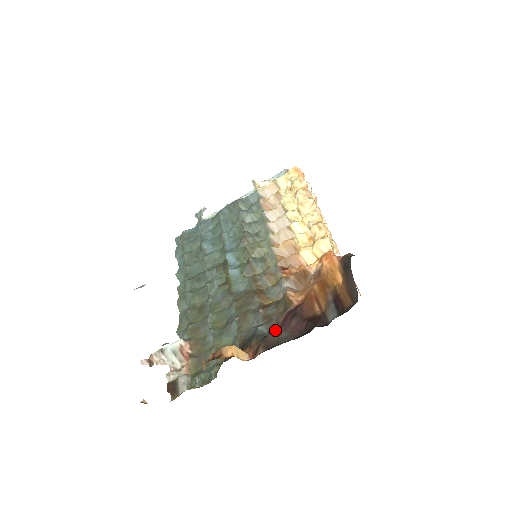
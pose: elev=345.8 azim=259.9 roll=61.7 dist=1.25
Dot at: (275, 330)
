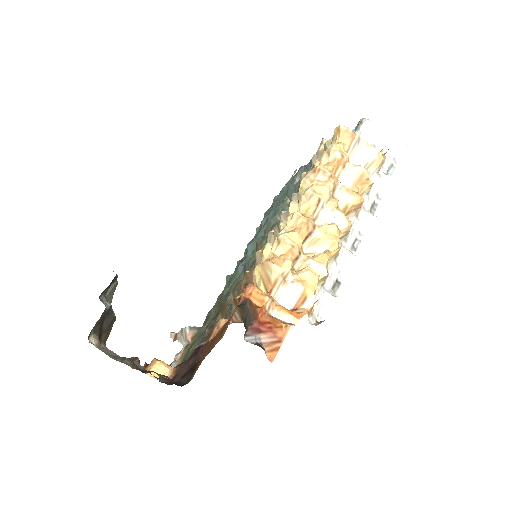
Dot at: occluded
